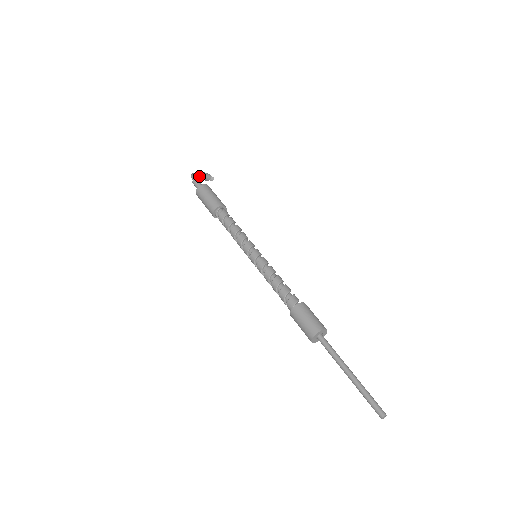
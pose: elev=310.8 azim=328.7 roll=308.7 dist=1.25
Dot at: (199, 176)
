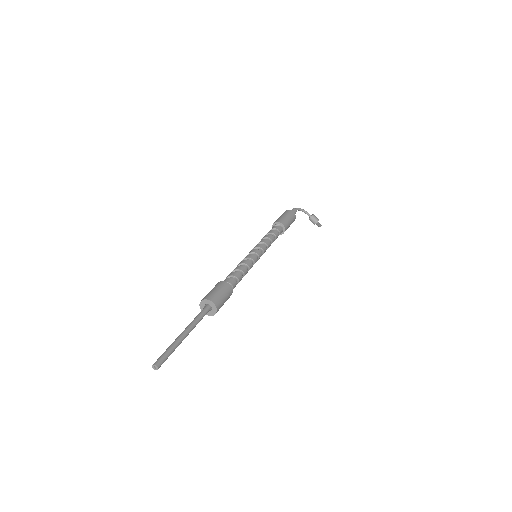
Dot at: occluded
